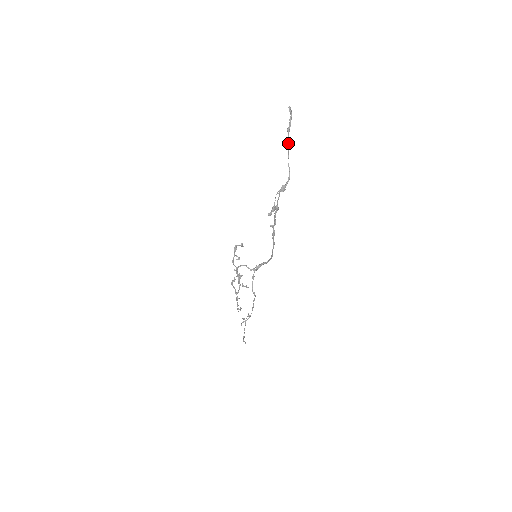
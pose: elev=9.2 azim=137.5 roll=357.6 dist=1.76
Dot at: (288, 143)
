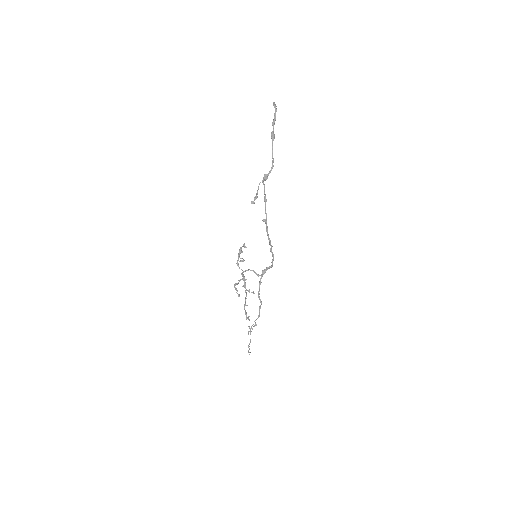
Dot at: (272, 135)
